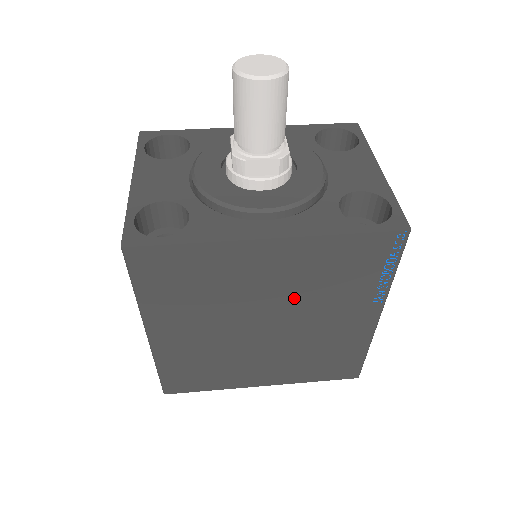
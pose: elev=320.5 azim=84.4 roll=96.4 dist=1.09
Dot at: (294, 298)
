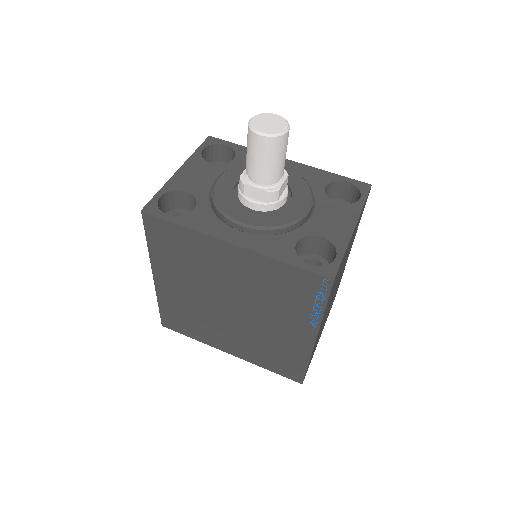
Dot at: (250, 294)
